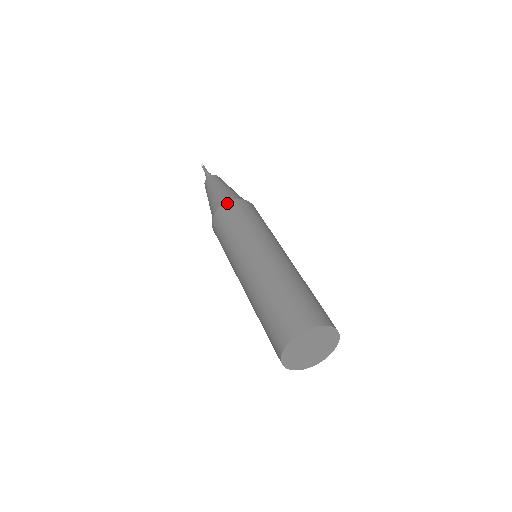
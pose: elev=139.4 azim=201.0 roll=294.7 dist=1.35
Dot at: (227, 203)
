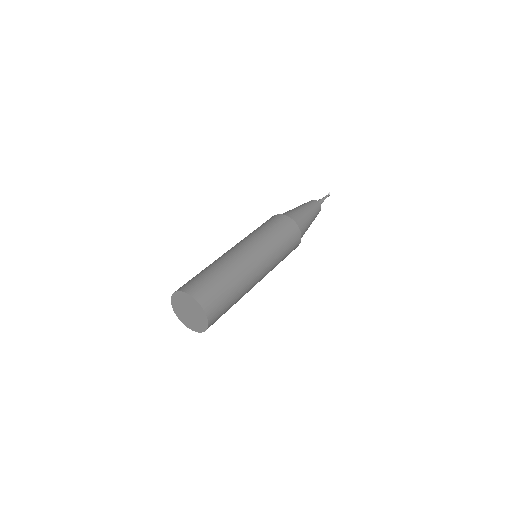
Dot at: occluded
